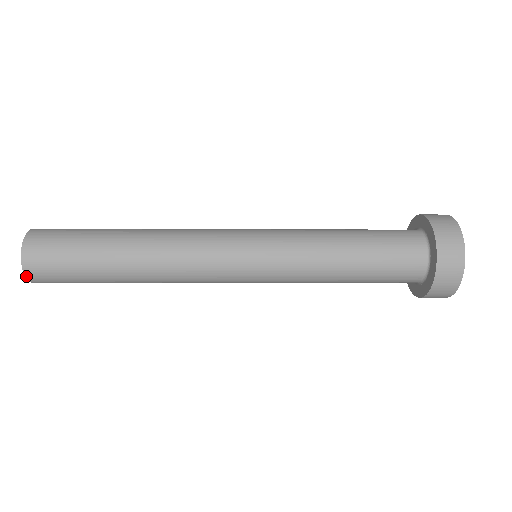
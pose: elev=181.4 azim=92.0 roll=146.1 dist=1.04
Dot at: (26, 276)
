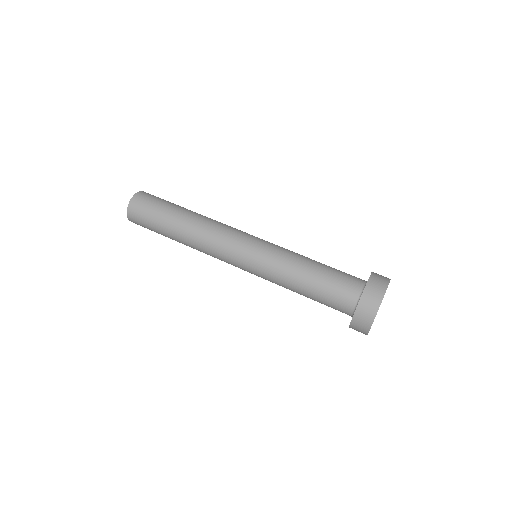
Dot at: (128, 217)
